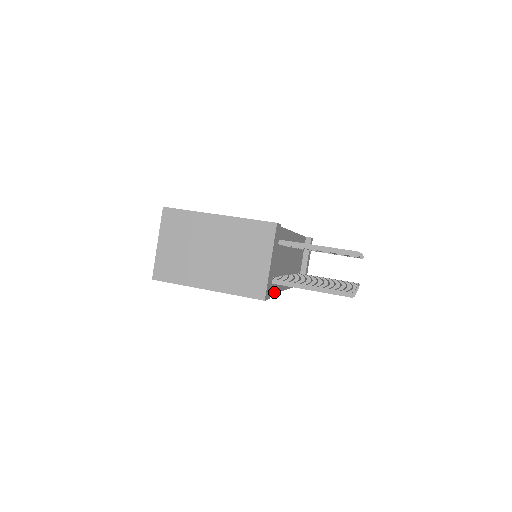
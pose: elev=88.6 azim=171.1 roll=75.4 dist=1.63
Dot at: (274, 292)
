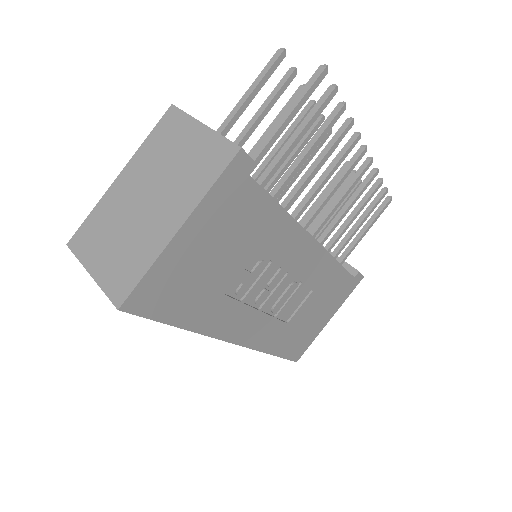
Dot at: (287, 213)
